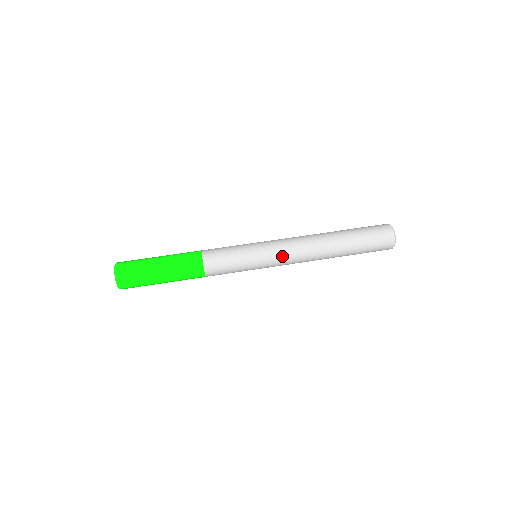
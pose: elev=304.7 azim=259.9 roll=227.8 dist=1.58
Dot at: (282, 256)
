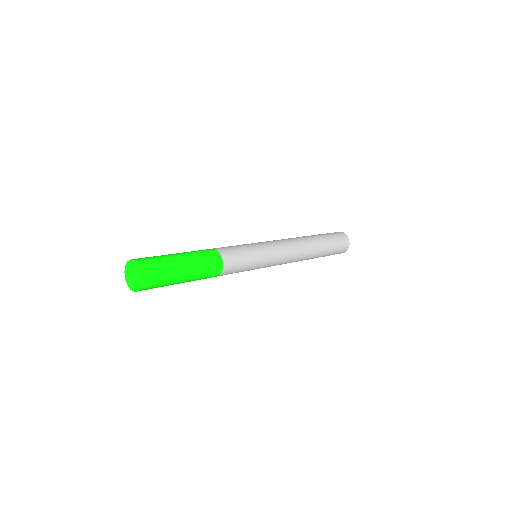
Dot at: (273, 241)
